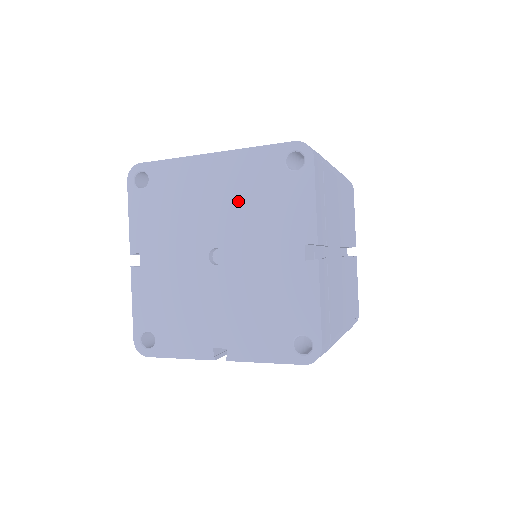
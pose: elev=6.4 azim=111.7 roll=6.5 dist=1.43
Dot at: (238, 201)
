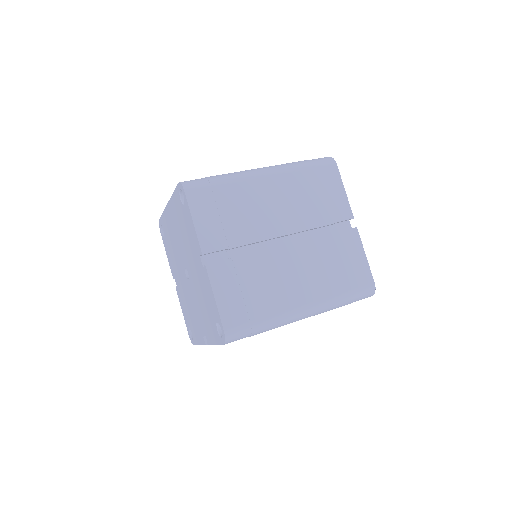
Dot at: (180, 233)
